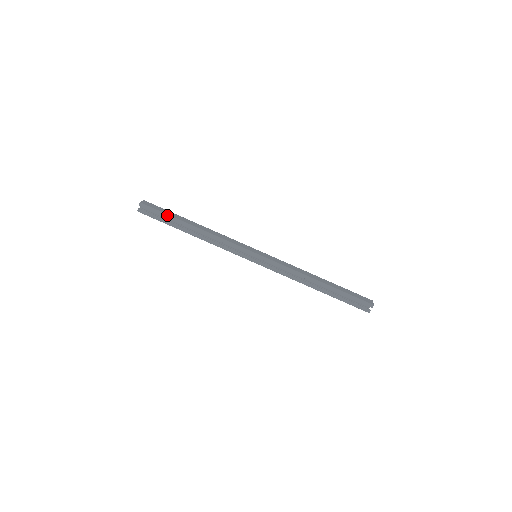
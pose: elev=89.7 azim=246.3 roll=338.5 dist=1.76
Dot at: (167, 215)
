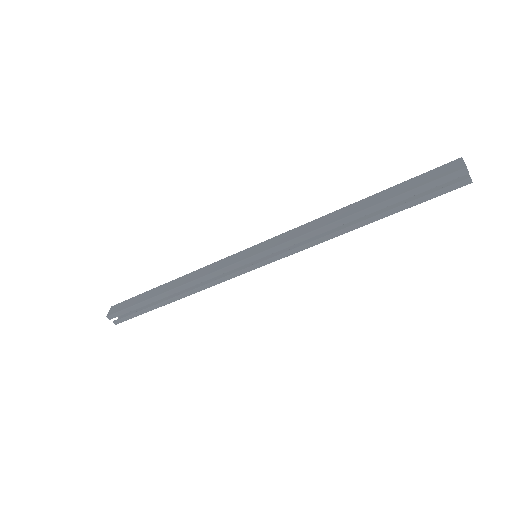
Dot at: (136, 305)
